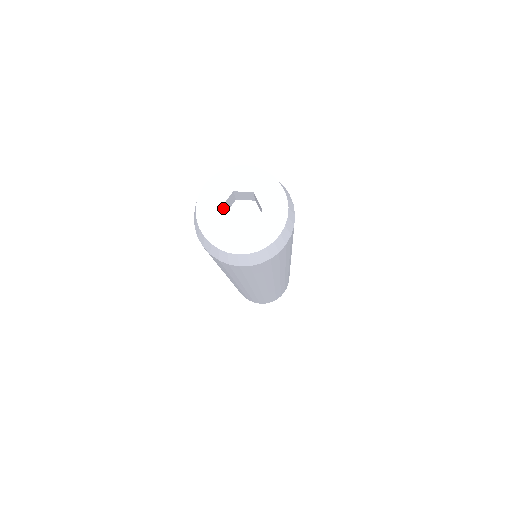
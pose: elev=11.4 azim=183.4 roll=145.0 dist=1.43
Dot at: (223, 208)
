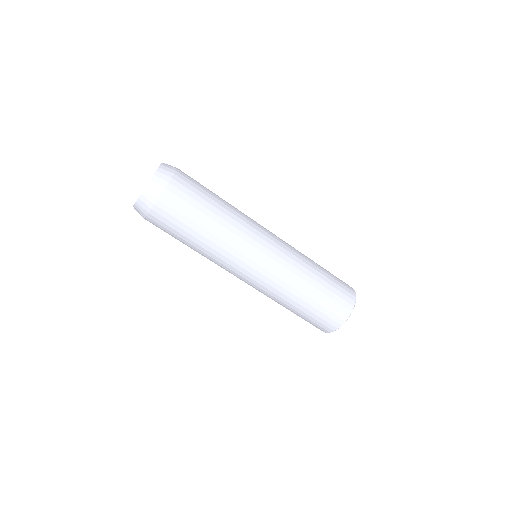
Dot at: occluded
